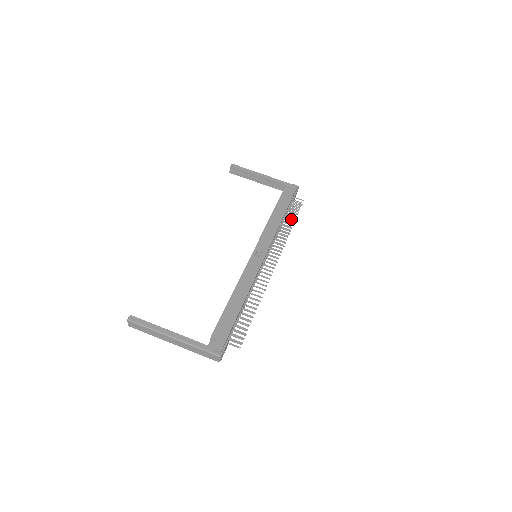
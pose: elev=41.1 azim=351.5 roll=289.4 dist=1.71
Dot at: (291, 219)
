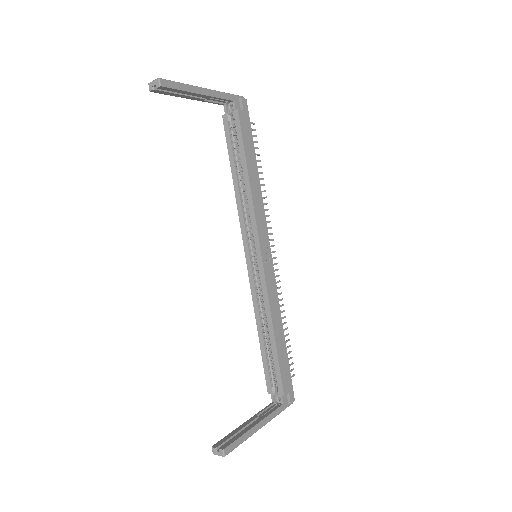
Dot at: occluded
